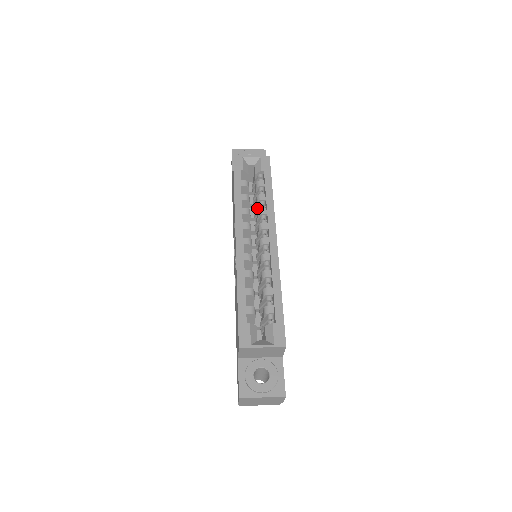
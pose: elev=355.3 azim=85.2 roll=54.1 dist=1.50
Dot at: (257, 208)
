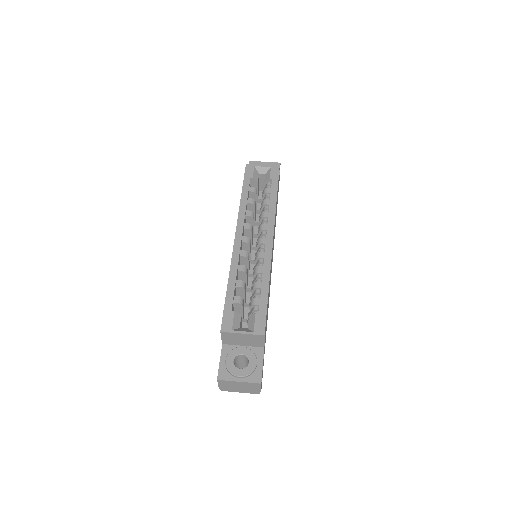
Dot at: occluded
